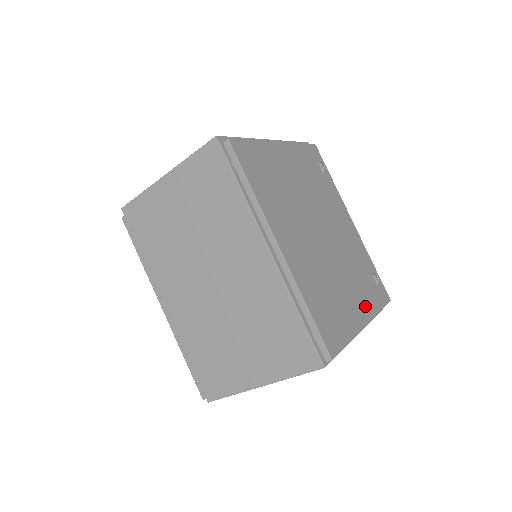
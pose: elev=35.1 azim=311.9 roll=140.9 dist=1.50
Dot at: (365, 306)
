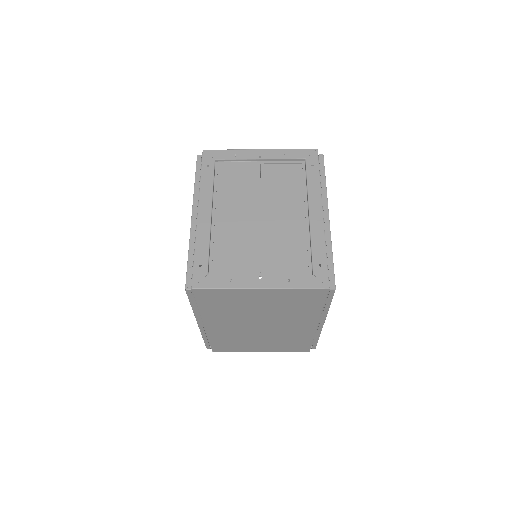
Dot at: occluded
